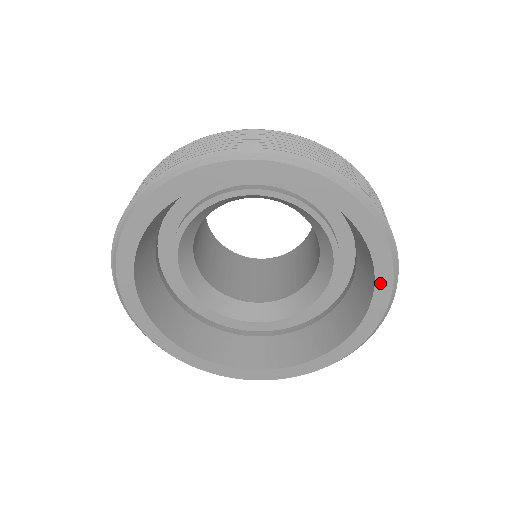
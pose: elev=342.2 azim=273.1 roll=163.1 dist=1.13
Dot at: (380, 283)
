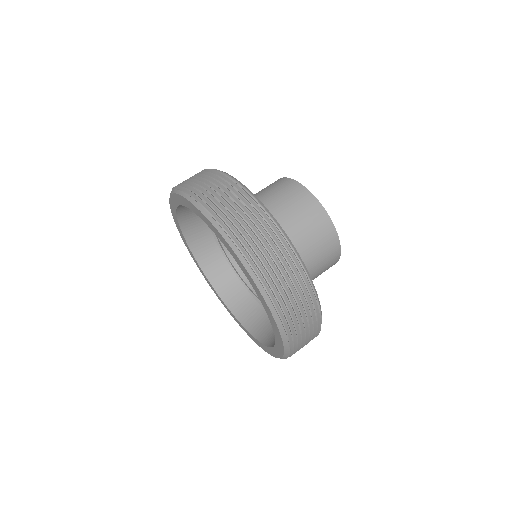
Dot at: (275, 330)
